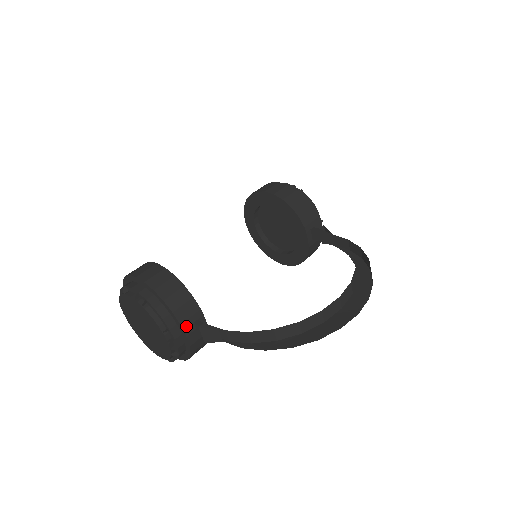
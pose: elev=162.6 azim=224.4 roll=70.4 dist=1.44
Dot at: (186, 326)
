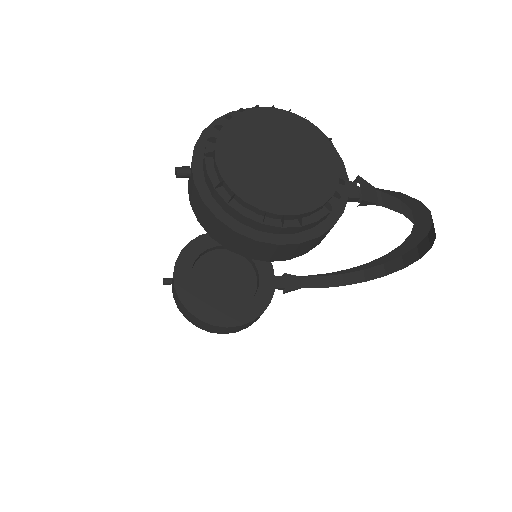
Dot at: occluded
